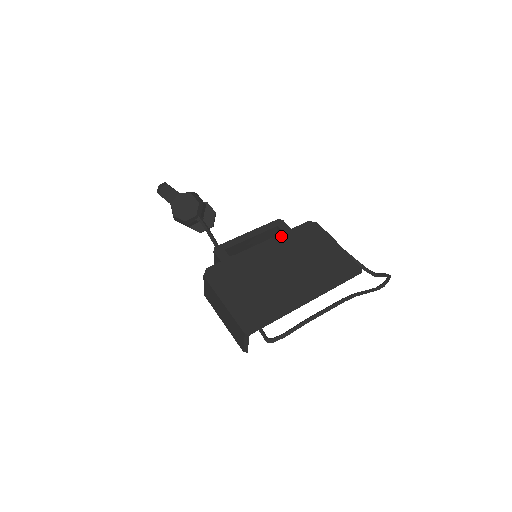
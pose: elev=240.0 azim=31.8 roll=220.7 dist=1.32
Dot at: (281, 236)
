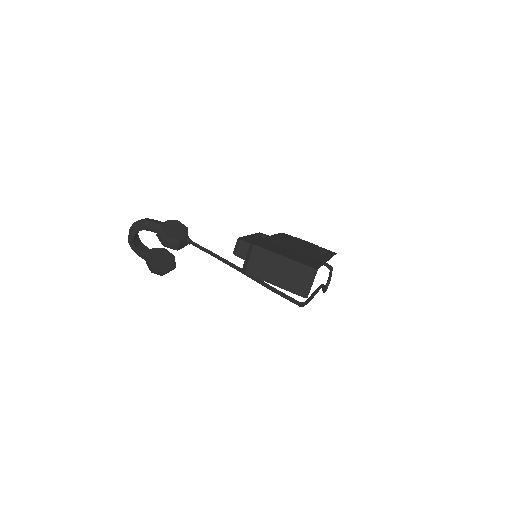
Dot at: (275, 236)
